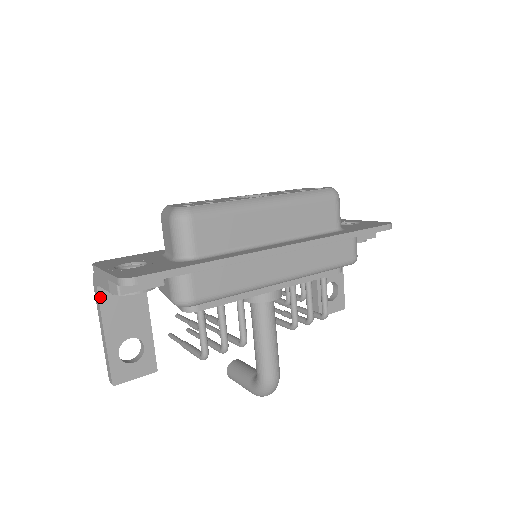
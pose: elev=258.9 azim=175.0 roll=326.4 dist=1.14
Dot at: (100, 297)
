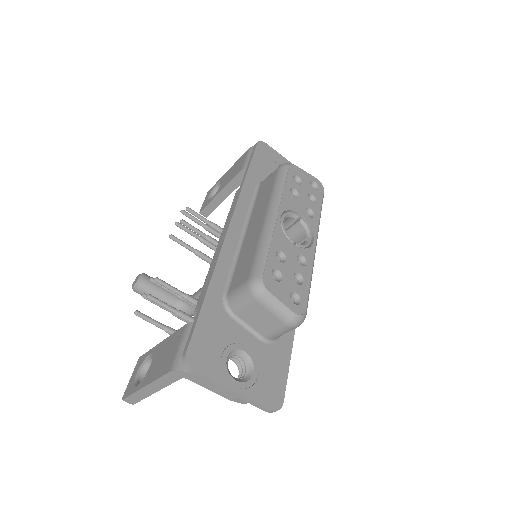
Dot at: (176, 379)
